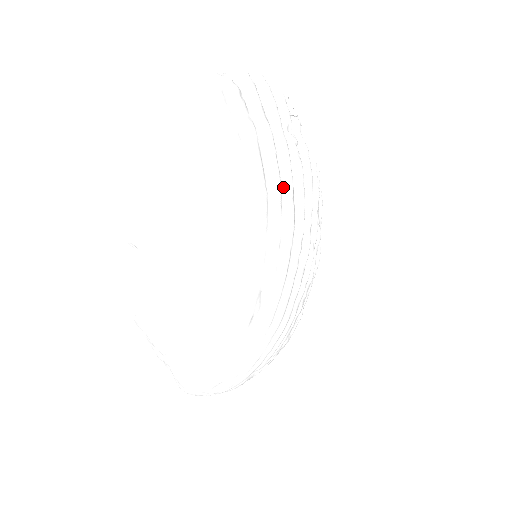
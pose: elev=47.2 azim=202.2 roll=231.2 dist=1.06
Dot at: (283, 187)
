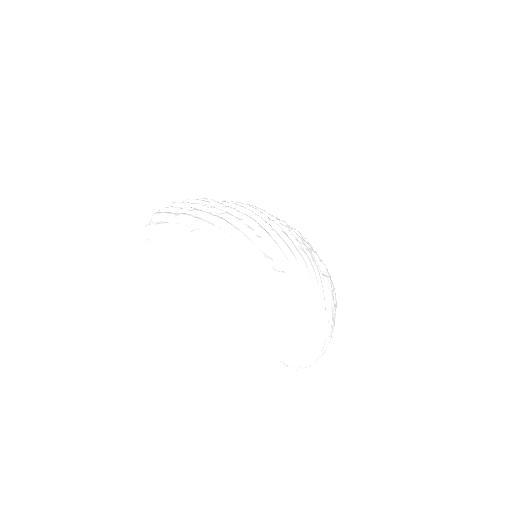
Dot at: (229, 212)
